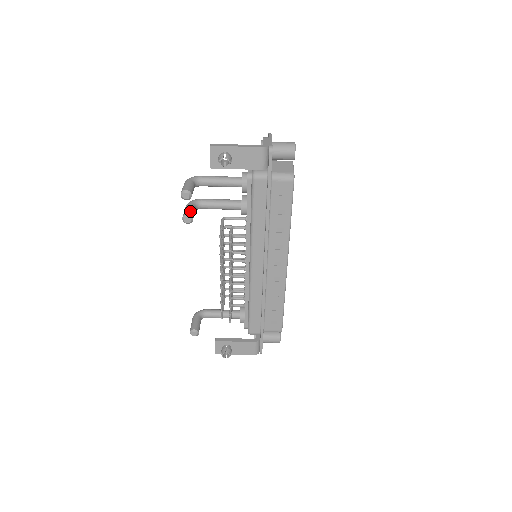
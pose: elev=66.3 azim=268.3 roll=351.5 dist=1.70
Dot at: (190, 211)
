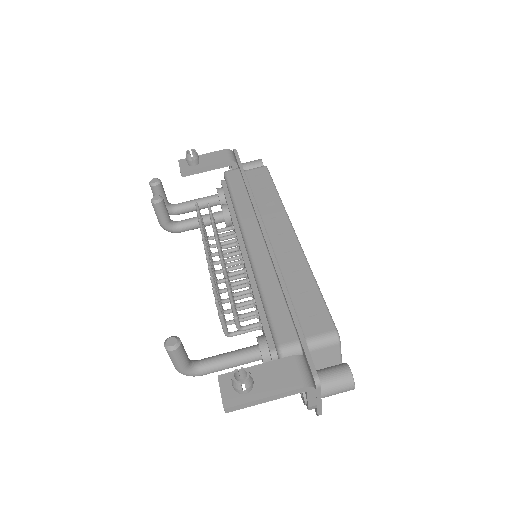
Dot at: occluded
